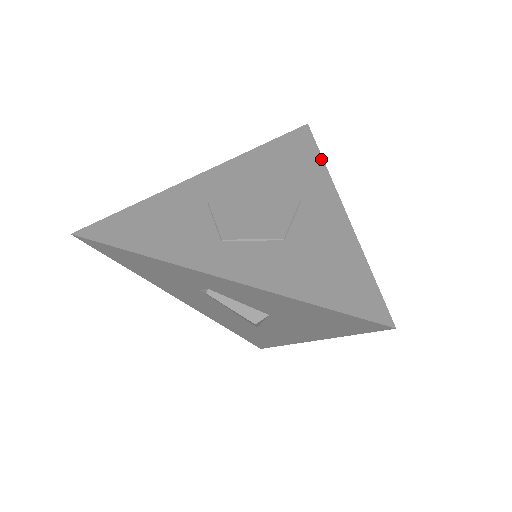
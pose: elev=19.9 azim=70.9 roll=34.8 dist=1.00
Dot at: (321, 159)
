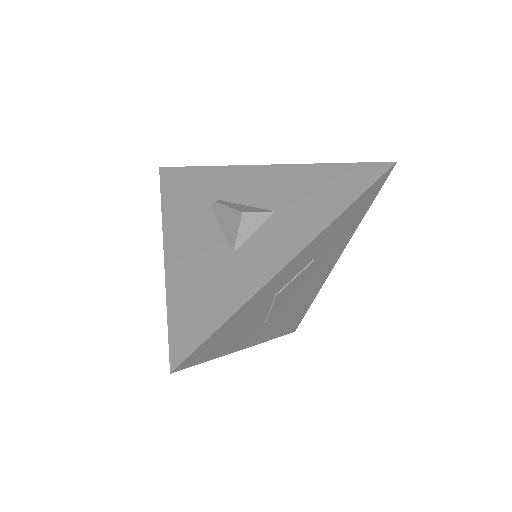
Dot at: occluded
